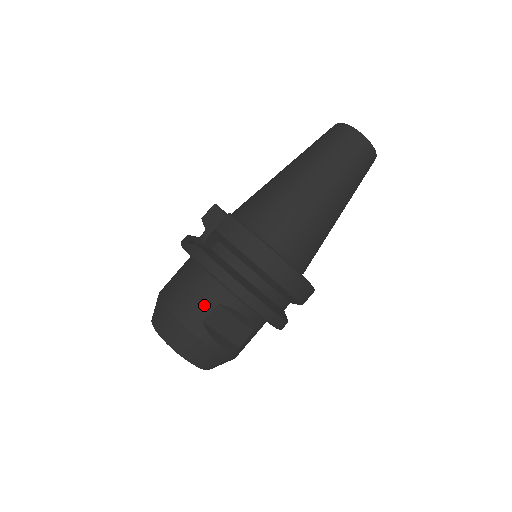
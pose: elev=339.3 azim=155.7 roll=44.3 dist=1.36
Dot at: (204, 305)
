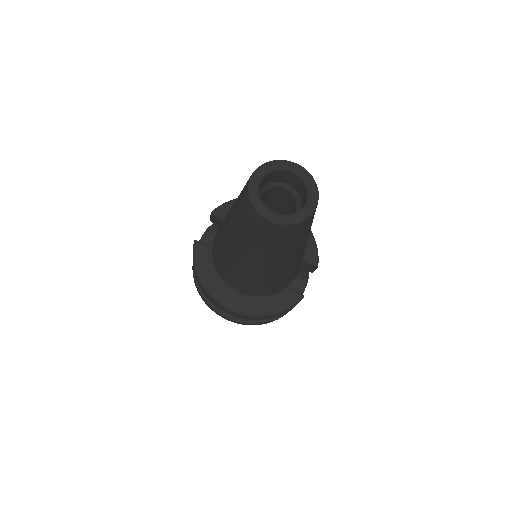
Dot at: occluded
